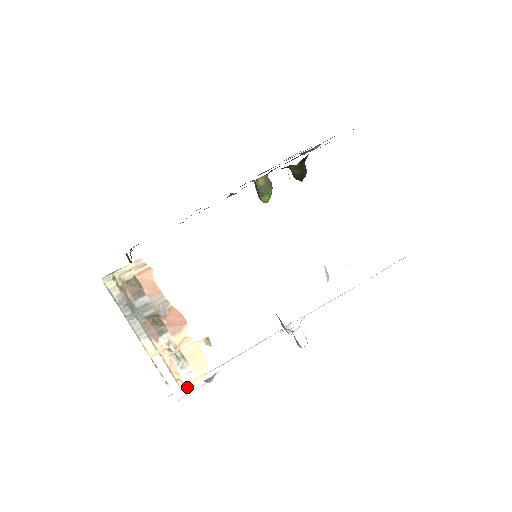
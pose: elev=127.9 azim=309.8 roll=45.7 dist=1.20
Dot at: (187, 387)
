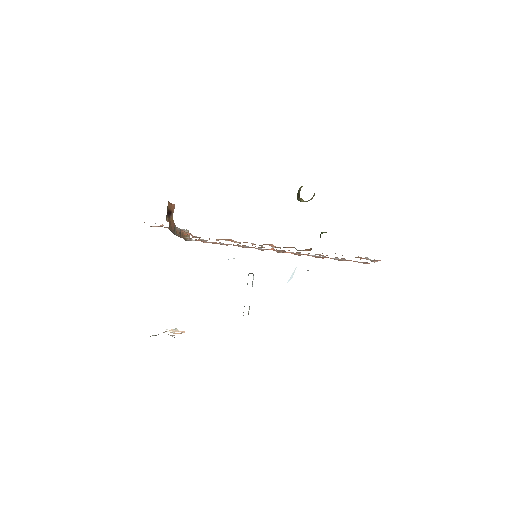
Dot at: (174, 332)
